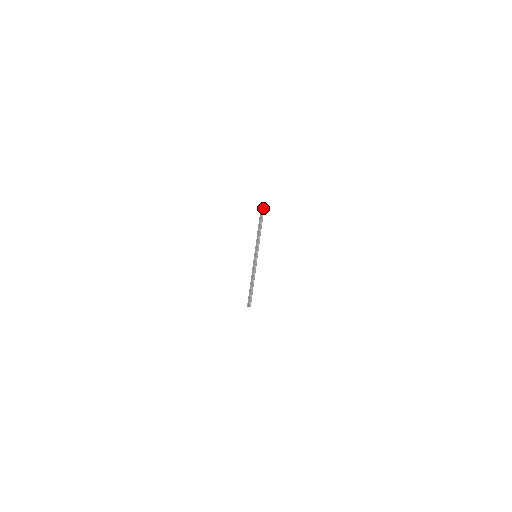
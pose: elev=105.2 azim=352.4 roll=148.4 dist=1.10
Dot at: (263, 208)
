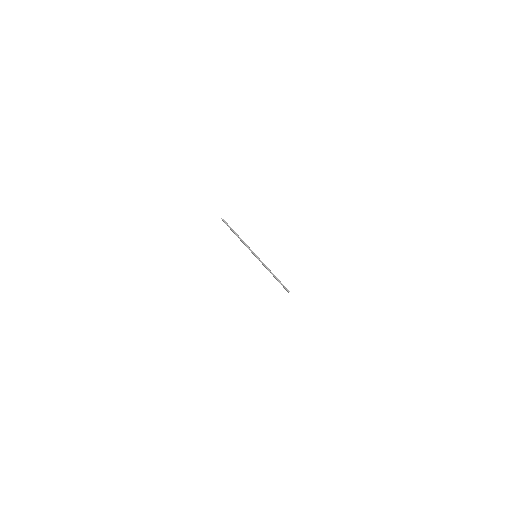
Dot at: (222, 220)
